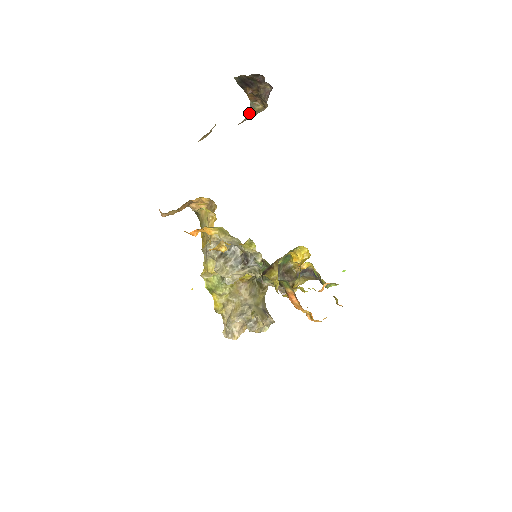
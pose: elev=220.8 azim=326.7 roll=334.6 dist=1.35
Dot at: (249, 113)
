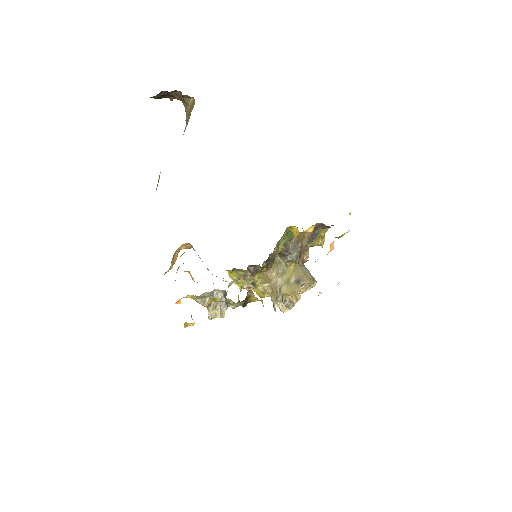
Dot at: (186, 114)
